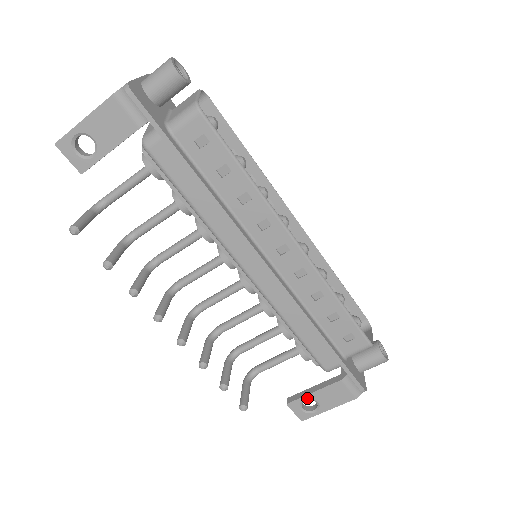
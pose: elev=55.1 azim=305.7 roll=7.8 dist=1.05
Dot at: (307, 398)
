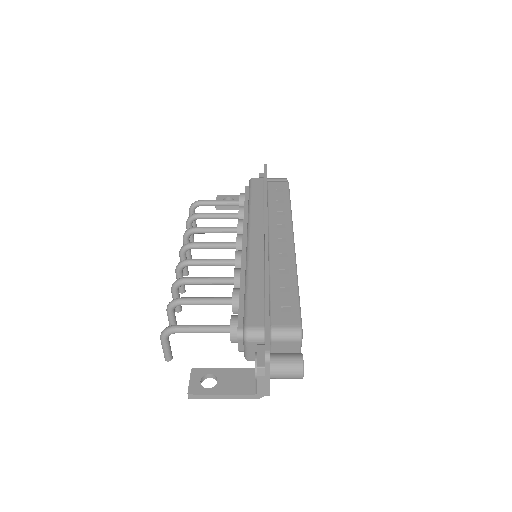
Dot at: (231, 208)
